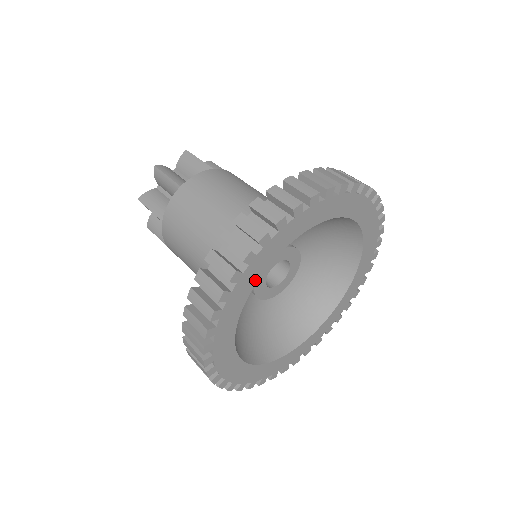
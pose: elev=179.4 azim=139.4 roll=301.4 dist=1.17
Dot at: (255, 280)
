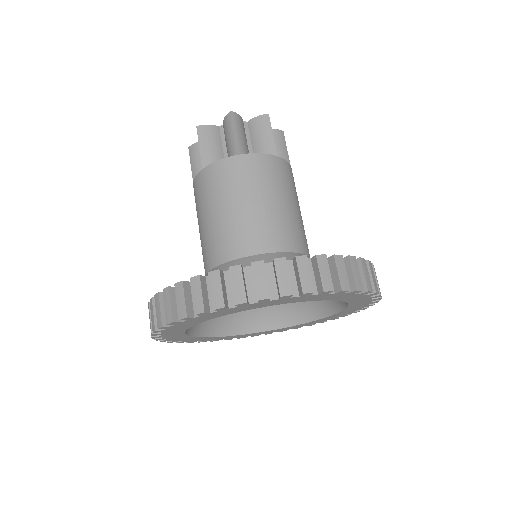
Dot at: (185, 328)
